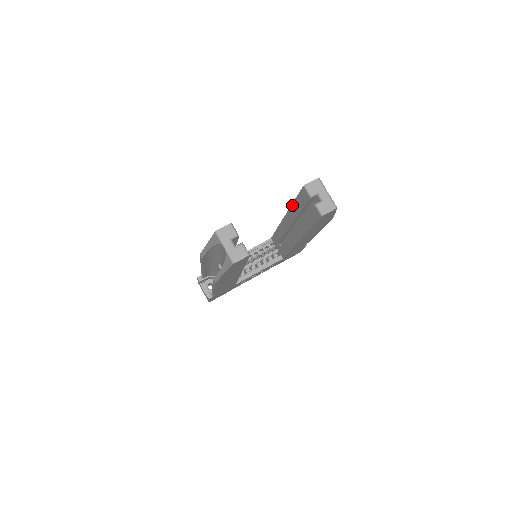
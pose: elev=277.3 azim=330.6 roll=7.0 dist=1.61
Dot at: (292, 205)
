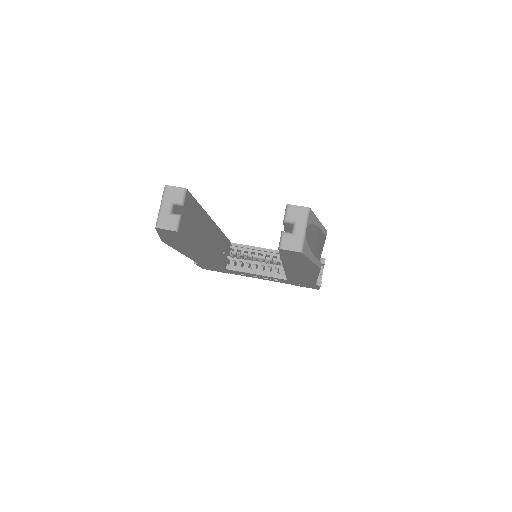
Dot at: occluded
